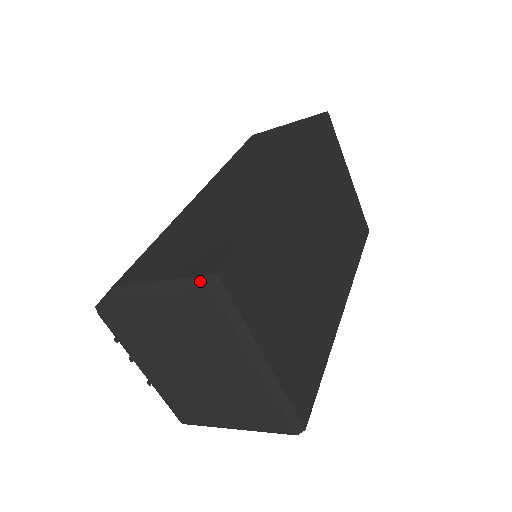
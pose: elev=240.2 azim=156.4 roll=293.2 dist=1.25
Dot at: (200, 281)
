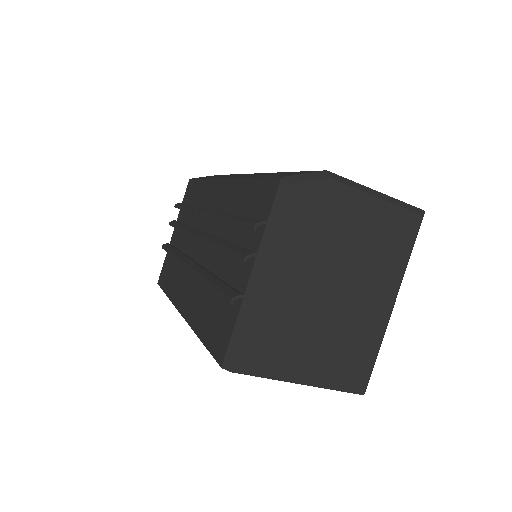
Dot at: (414, 209)
